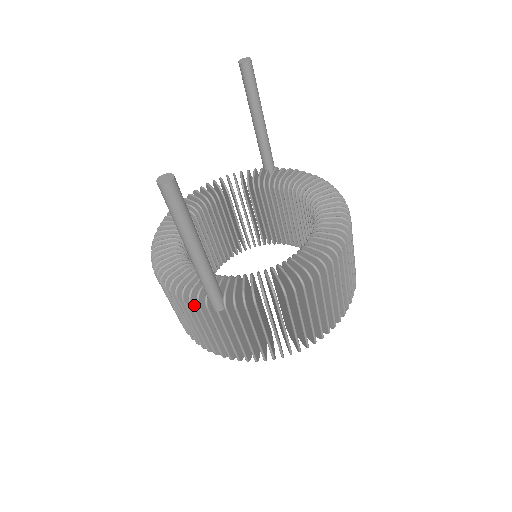
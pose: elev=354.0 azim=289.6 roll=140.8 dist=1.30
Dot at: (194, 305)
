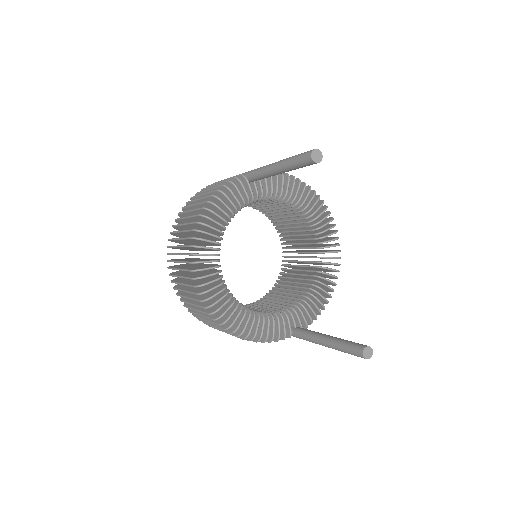
Dot at: (274, 339)
